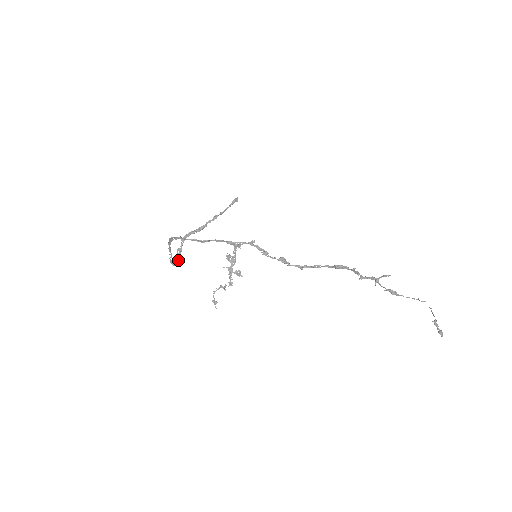
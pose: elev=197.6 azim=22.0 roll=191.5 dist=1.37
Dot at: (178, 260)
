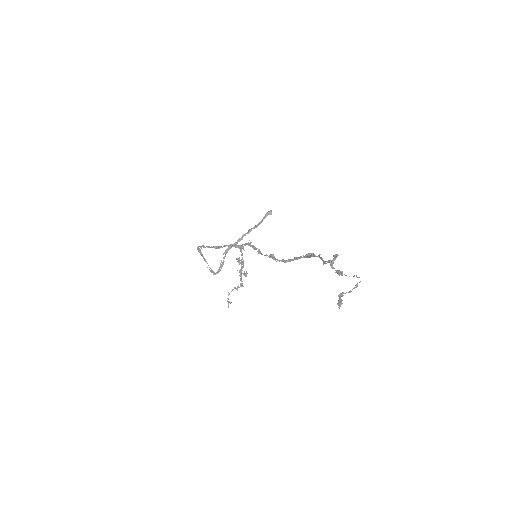
Dot at: (220, 270)
